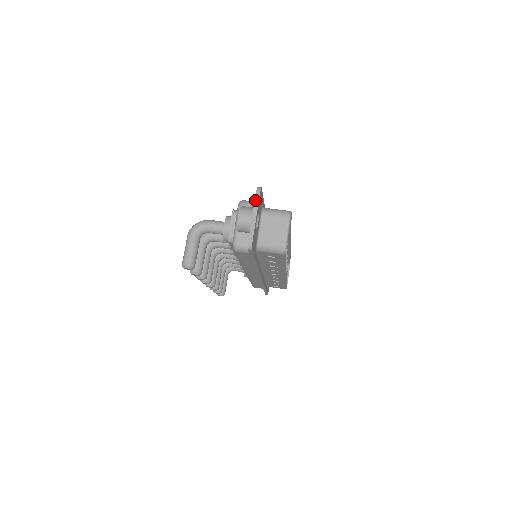
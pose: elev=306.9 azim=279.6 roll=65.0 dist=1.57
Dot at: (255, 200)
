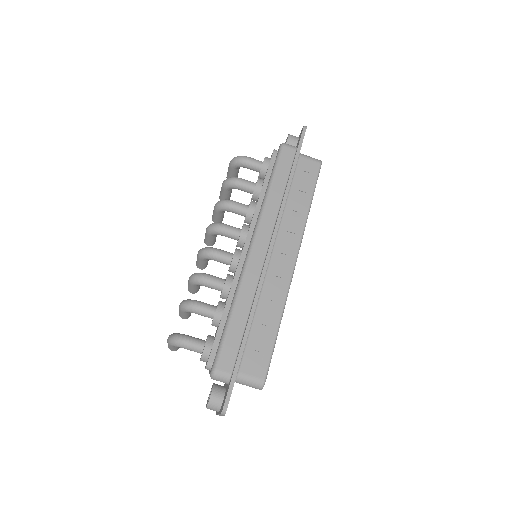
Dot at: occluded
